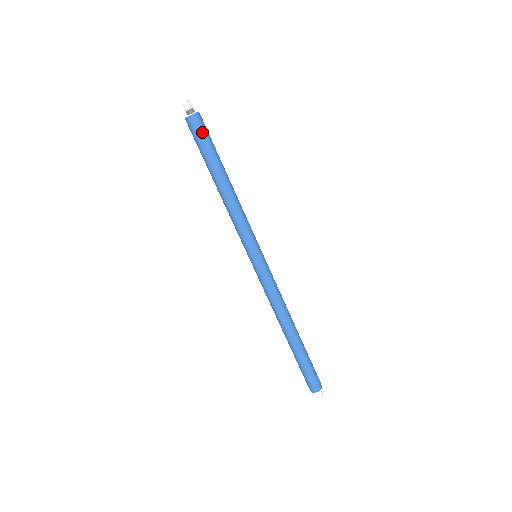
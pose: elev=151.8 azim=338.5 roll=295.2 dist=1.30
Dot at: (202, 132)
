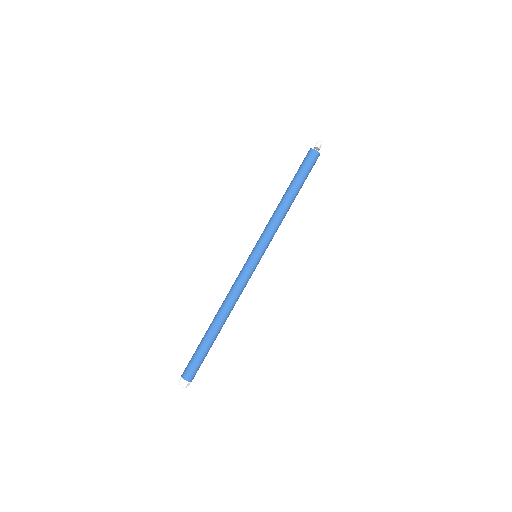
Dot at: (311, 164)
